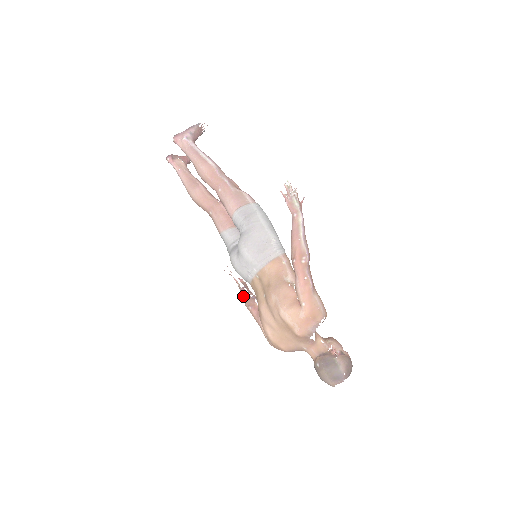
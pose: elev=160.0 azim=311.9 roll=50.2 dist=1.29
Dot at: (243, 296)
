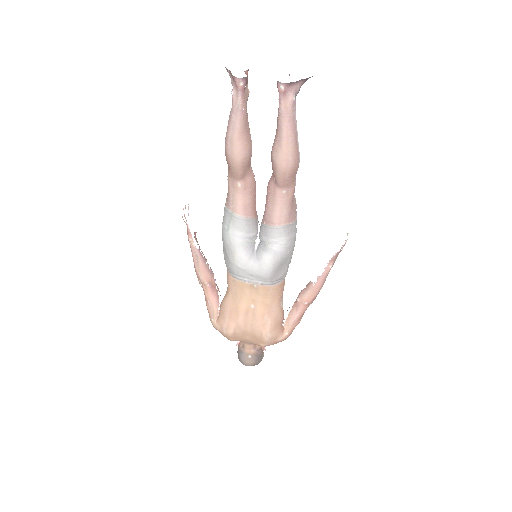
Dot at: (200, 263)
